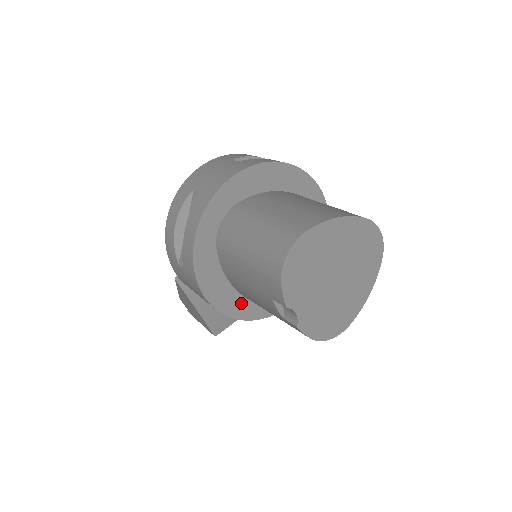
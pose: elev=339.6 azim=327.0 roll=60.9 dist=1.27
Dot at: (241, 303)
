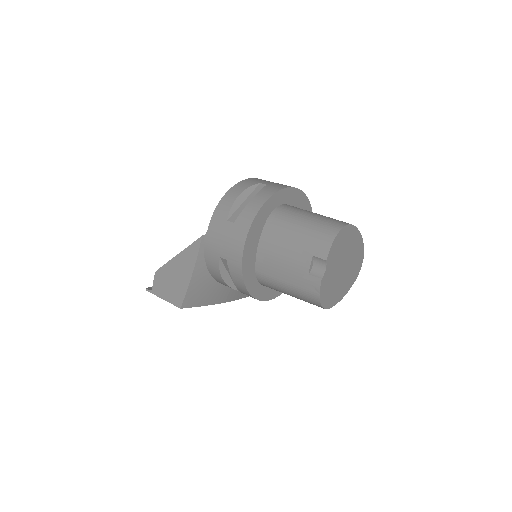
Dot at: (252, 271)
